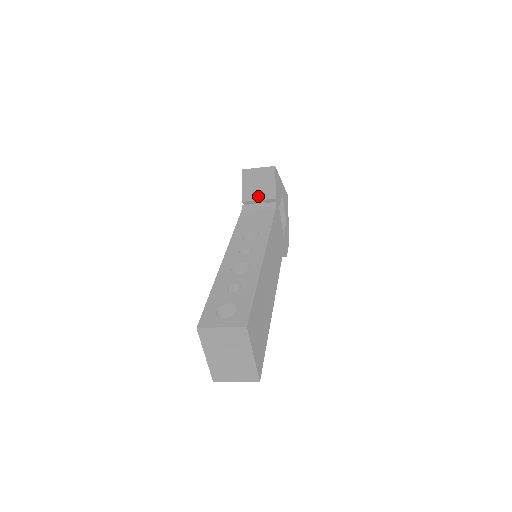
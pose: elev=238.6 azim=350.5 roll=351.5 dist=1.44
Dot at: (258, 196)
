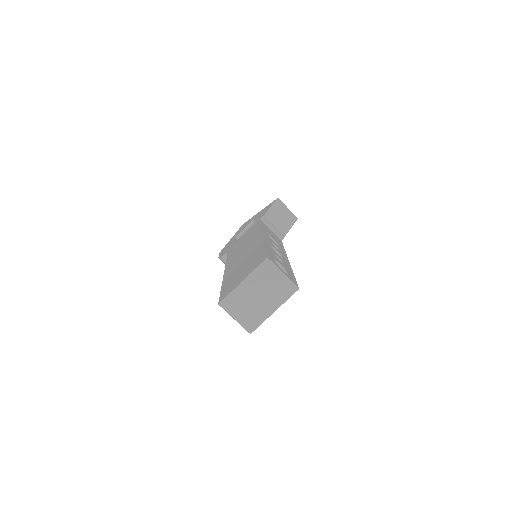
Dot at: (276, 223)
